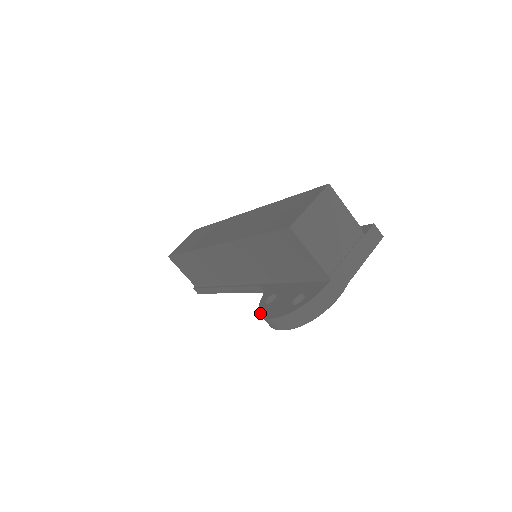
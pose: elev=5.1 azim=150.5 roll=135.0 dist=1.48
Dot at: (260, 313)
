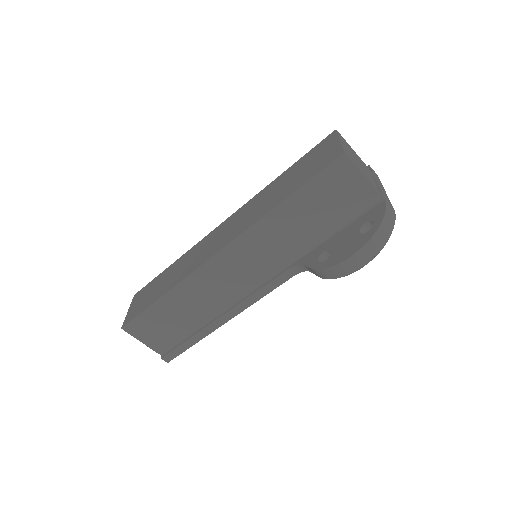
Dot at: (329, 266)
